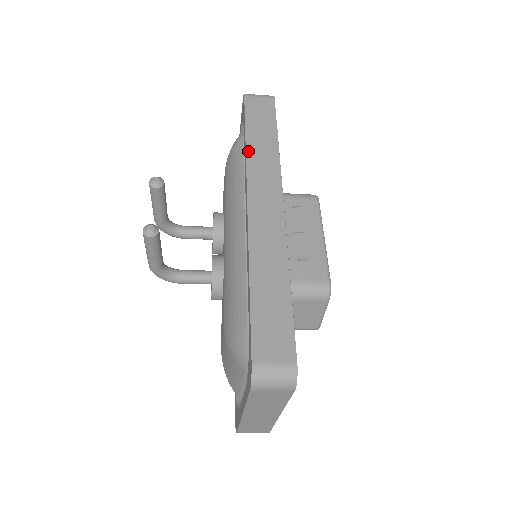
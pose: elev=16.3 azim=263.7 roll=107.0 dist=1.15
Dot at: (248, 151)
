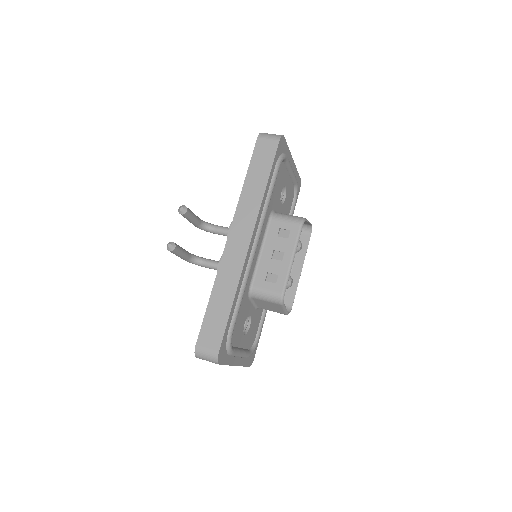
Dot at: (242, 193)
